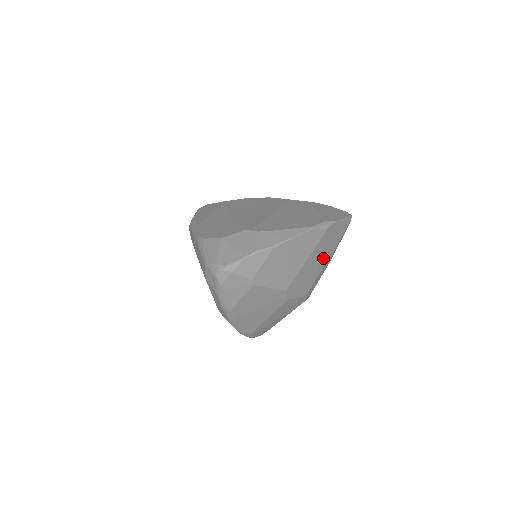
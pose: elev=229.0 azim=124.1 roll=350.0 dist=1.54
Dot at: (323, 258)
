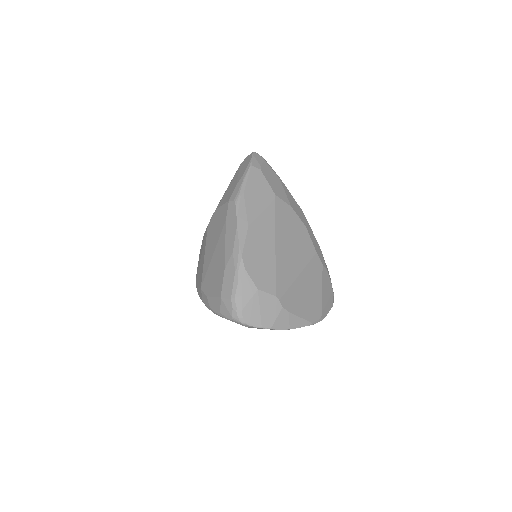
Dot at: occluded
